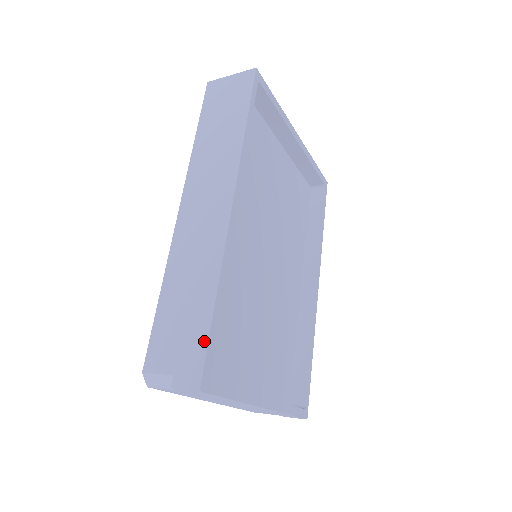
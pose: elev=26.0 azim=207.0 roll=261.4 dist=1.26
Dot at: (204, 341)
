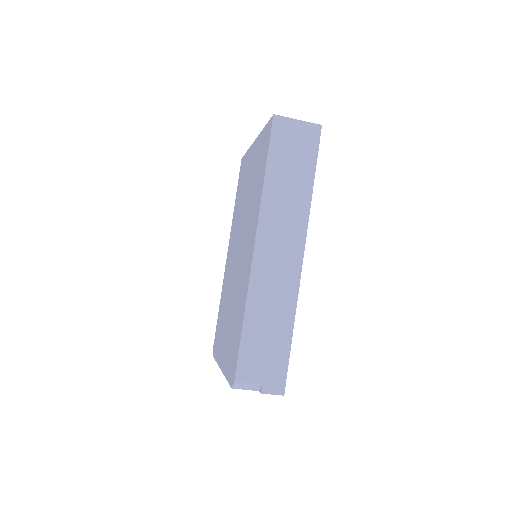
Dot at: (286, 362)
